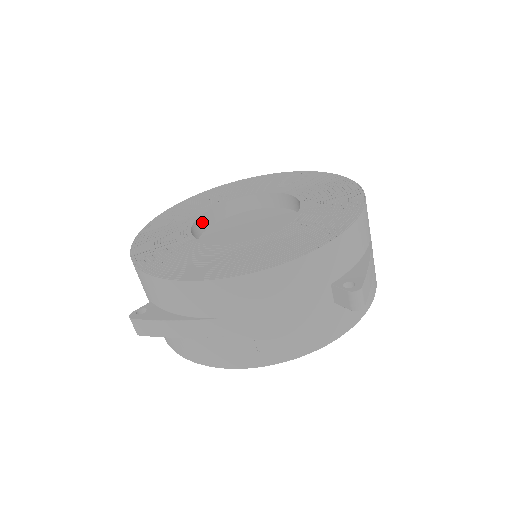
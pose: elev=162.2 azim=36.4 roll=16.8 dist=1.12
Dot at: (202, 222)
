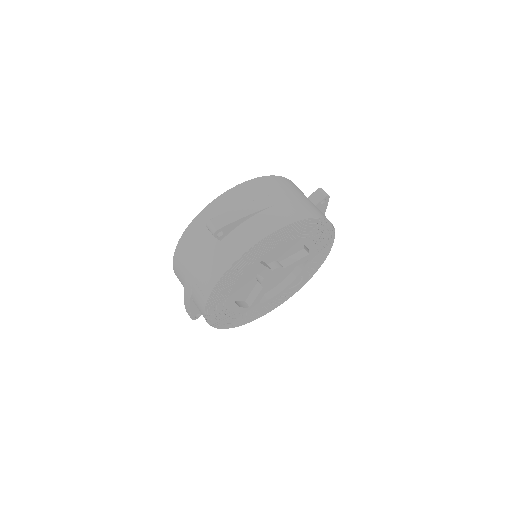
Dot at: occluded
